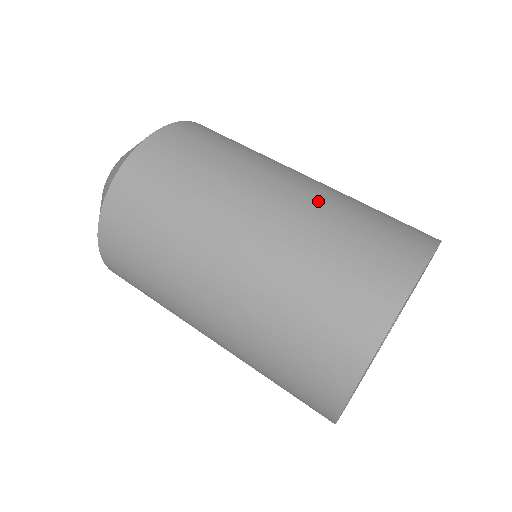
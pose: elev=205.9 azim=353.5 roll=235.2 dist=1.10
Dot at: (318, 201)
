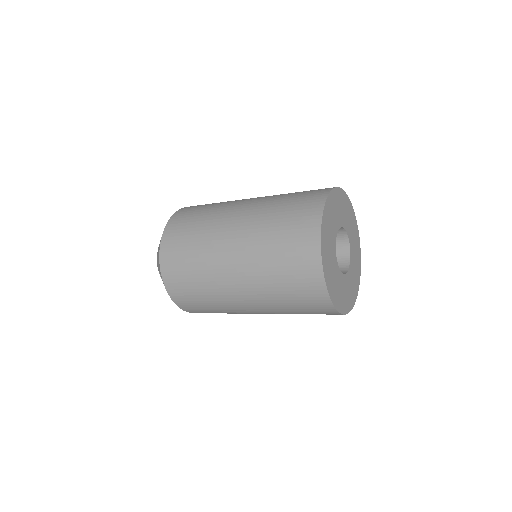
Dot at: occluded
